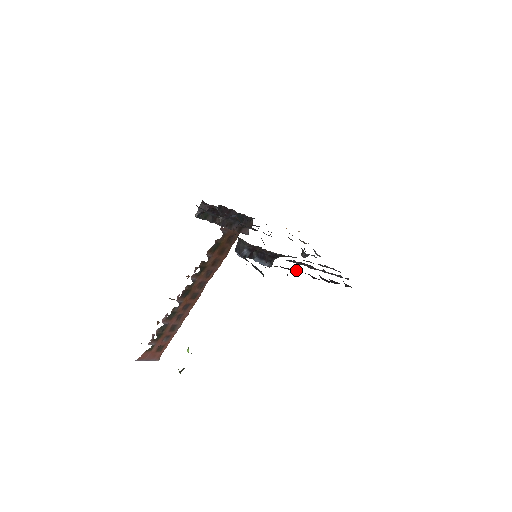
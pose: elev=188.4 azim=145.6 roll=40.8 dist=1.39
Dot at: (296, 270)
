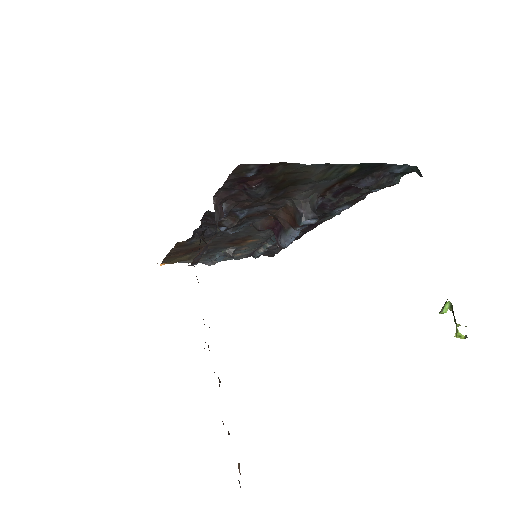
Dot at: occluded
